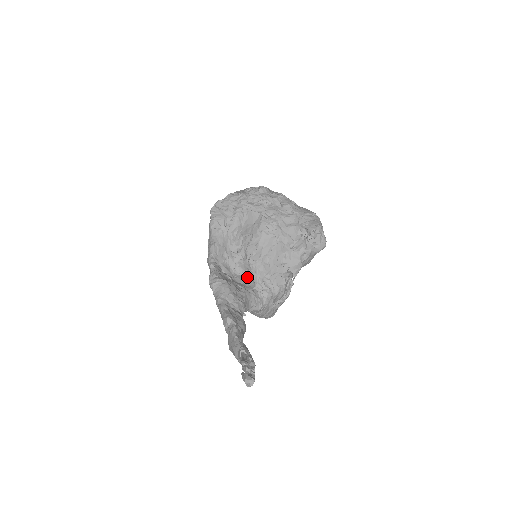
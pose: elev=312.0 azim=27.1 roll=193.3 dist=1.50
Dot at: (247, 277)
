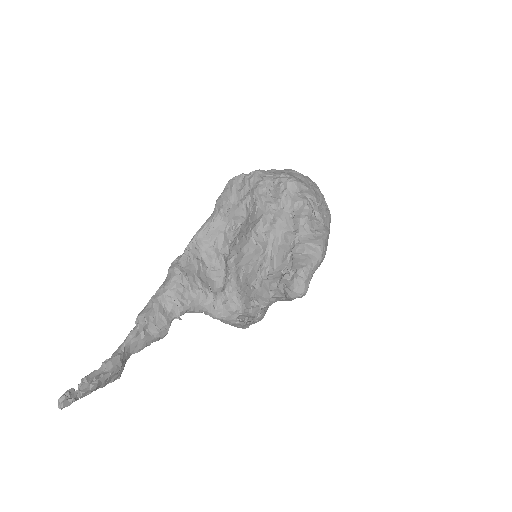
Dot at: (225, 276)
